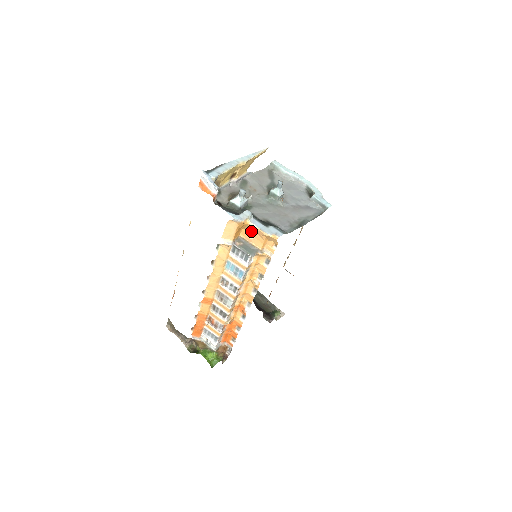
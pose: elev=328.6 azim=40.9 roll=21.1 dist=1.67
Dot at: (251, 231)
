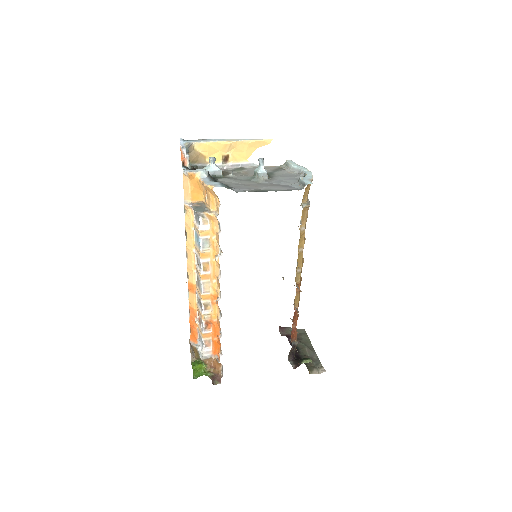
Dot at: (206, 191)
